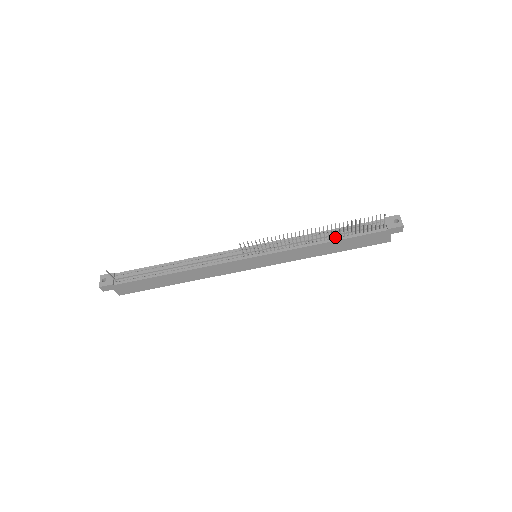
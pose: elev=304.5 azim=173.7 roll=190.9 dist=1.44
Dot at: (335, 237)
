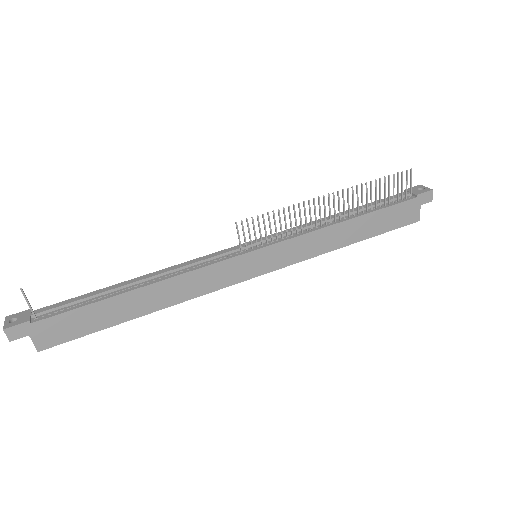
Dot at: (356, 214)
